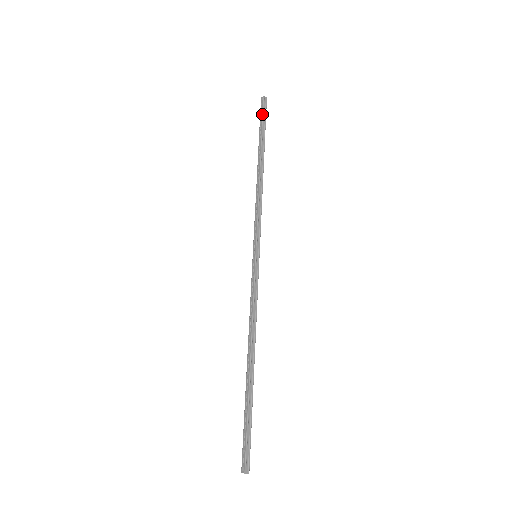
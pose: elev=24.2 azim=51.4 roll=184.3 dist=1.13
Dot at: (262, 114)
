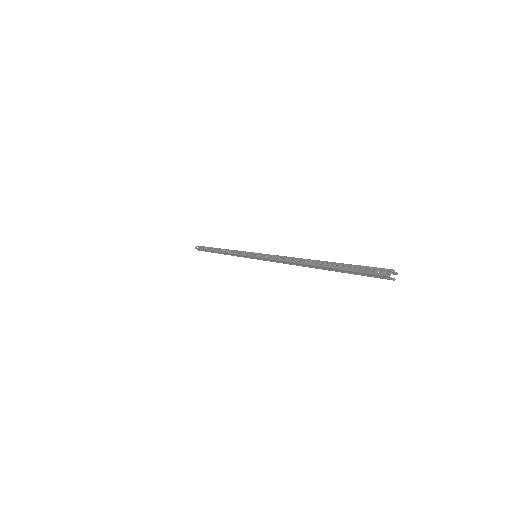
Dot at: (202, 246)
